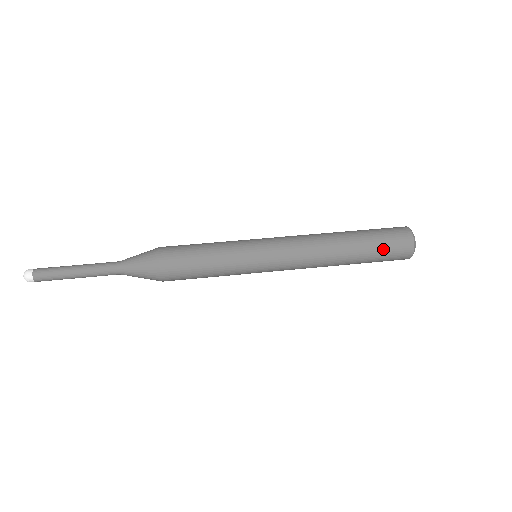
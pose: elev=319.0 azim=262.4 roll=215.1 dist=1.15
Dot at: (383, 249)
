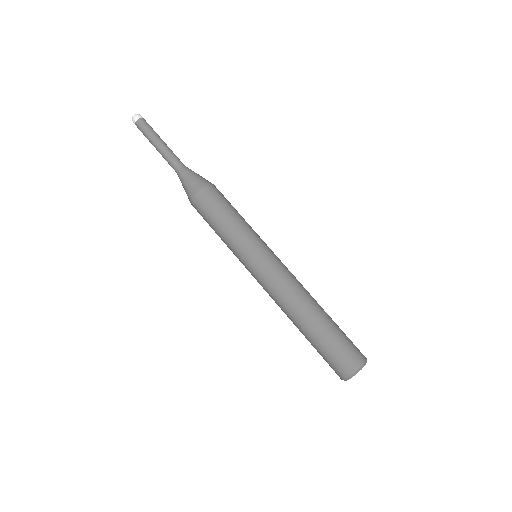
Dot at: (331, 349)
